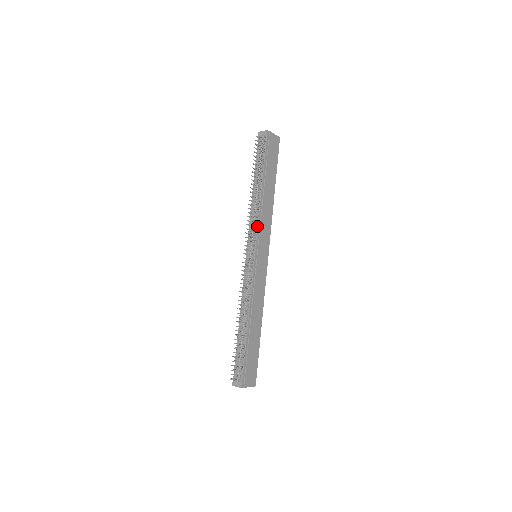
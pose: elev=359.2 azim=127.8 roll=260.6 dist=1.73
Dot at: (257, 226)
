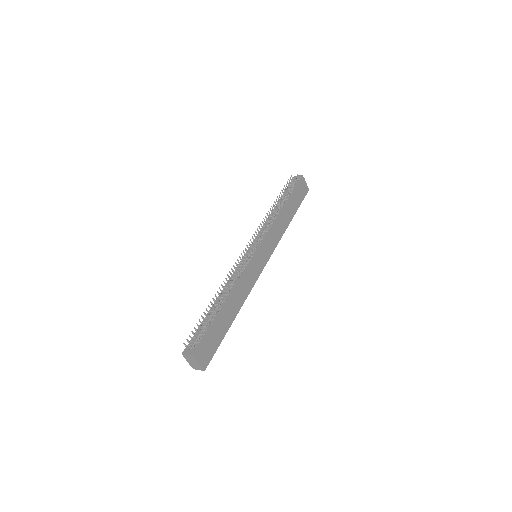
Dot at: (268, 230)
